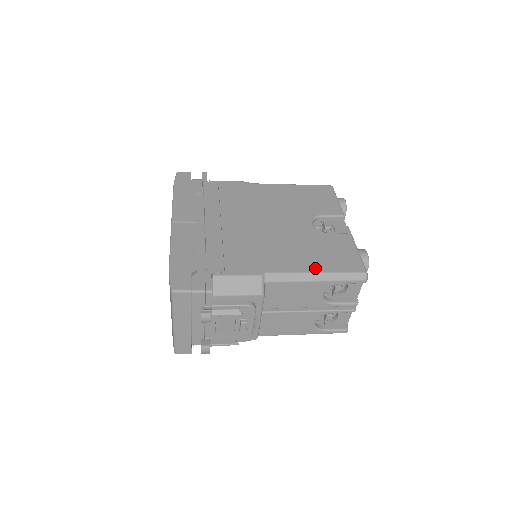
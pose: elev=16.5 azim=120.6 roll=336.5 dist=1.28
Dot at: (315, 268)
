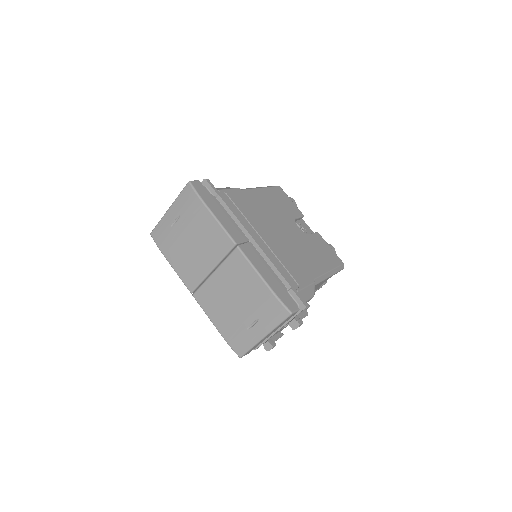
Dot at: (327, 267)
